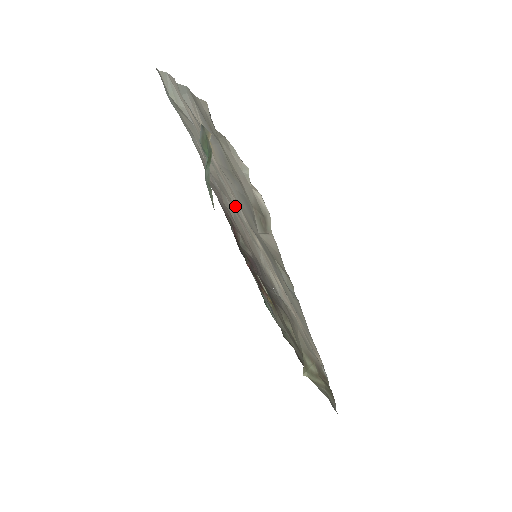
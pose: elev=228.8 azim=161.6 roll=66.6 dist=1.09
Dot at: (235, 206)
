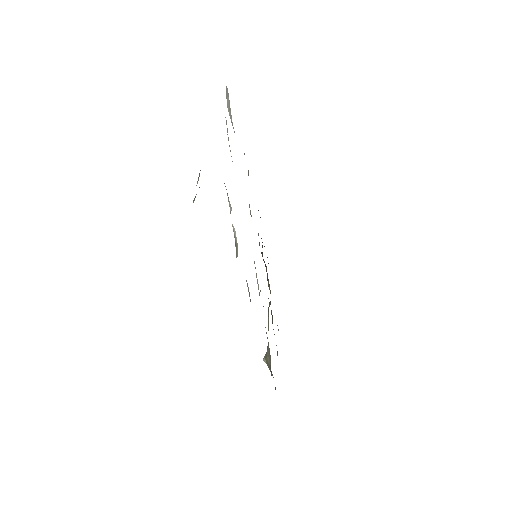
Dot at: occluded
